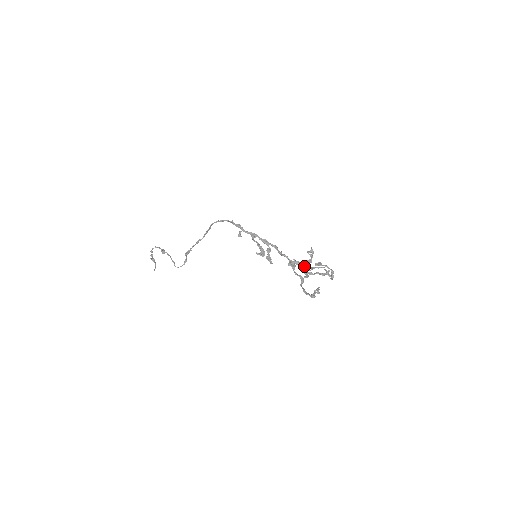
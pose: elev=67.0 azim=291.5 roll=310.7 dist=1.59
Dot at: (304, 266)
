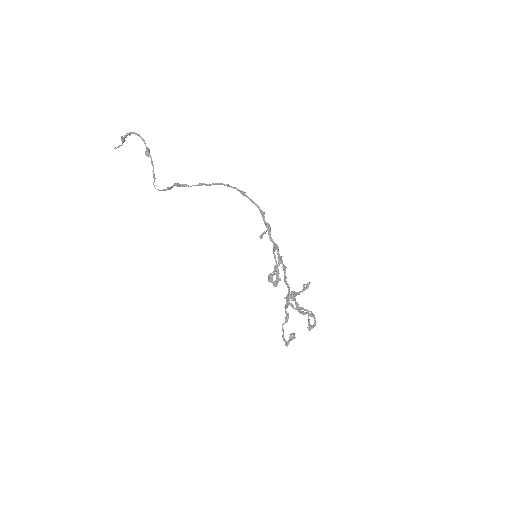
Dot at: (295, 303)
